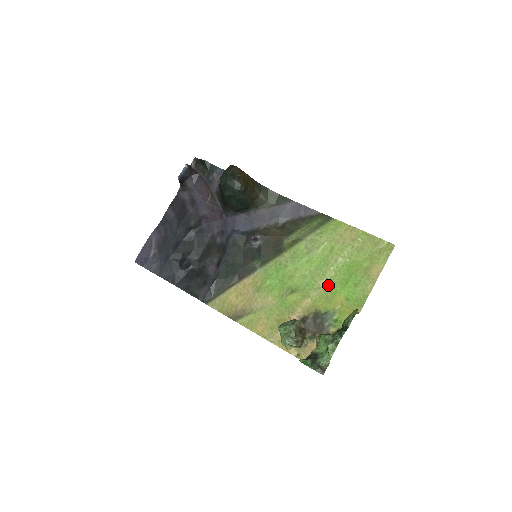
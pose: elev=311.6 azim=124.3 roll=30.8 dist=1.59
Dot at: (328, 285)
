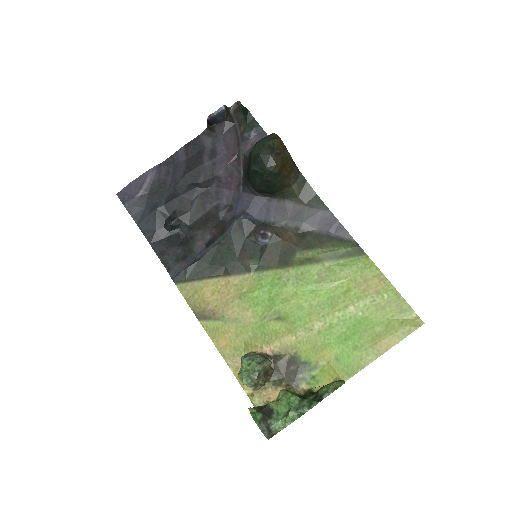
Dot at: (323, 331)
